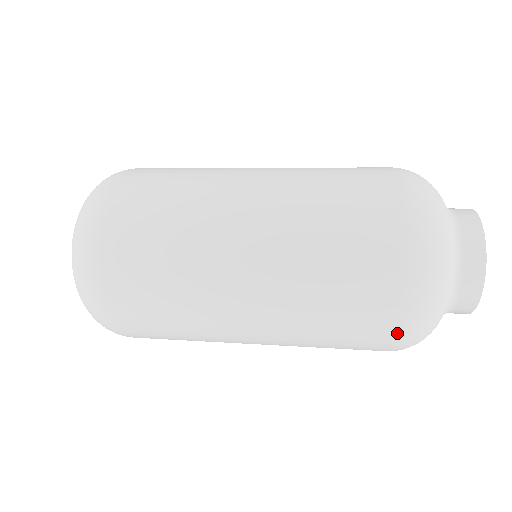
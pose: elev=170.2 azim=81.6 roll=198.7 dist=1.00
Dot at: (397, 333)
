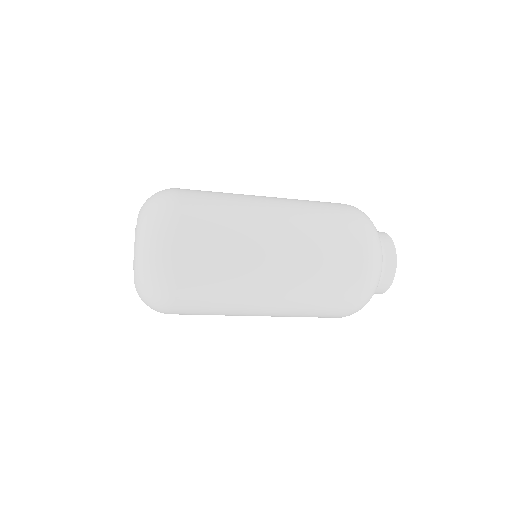
Dot at: (358, 296)
